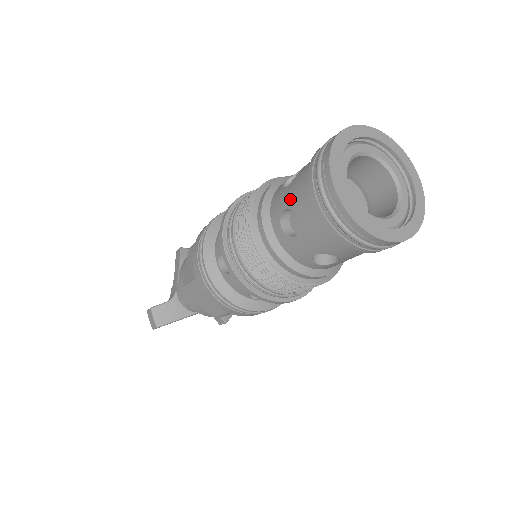
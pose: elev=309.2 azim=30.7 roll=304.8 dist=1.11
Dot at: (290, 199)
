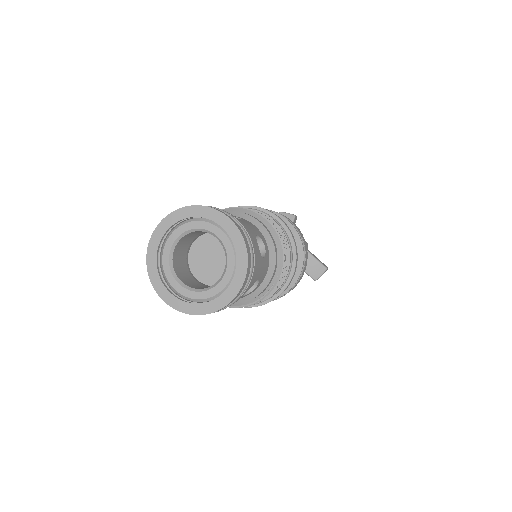
Dot at: occluded
